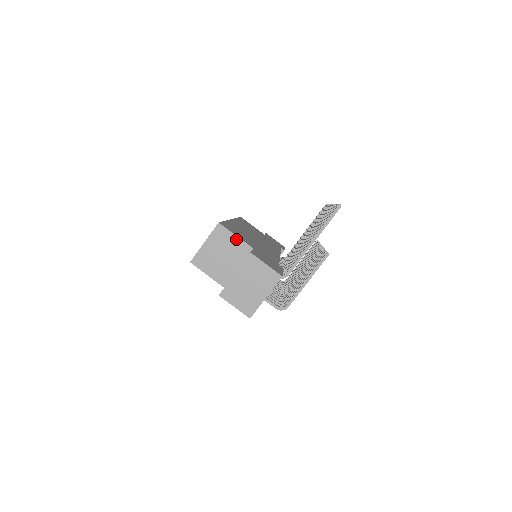
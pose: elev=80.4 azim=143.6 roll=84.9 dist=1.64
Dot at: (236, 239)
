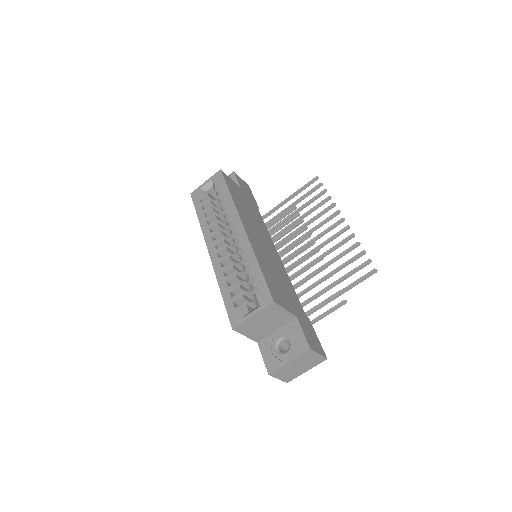
Dot at: (284, 312)
